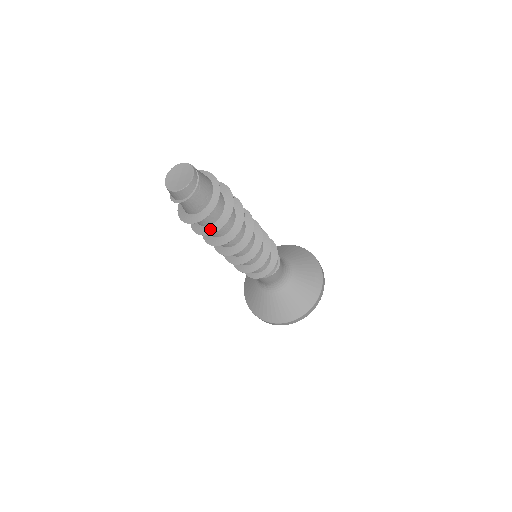
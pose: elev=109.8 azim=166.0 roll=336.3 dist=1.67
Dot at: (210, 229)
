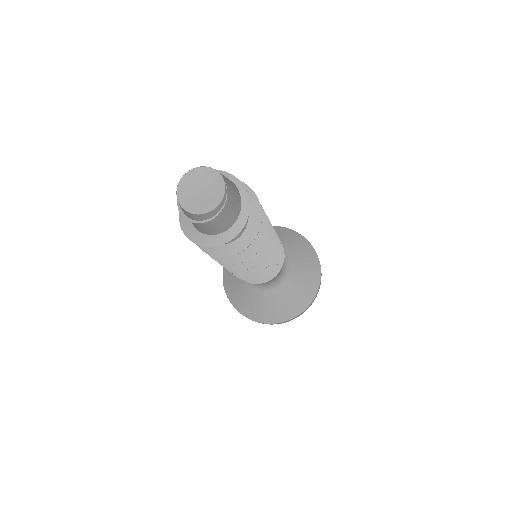
Dot at: occluded
